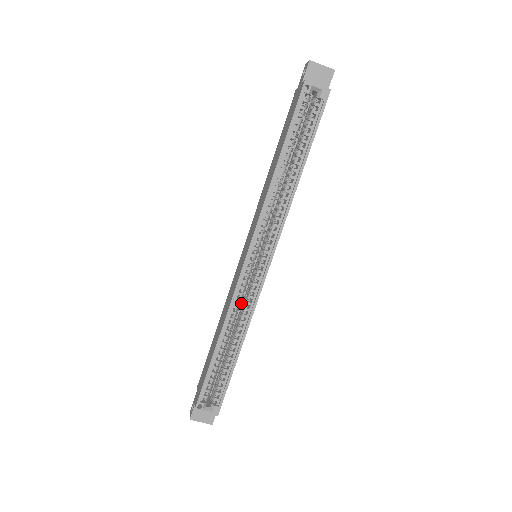
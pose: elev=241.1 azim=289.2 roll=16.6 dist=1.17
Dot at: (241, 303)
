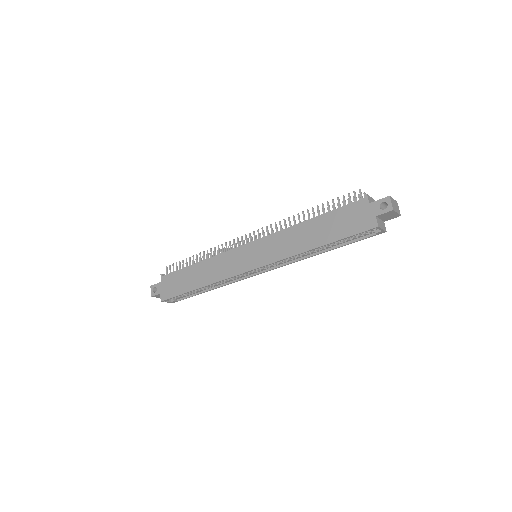
Dot at: occluded
